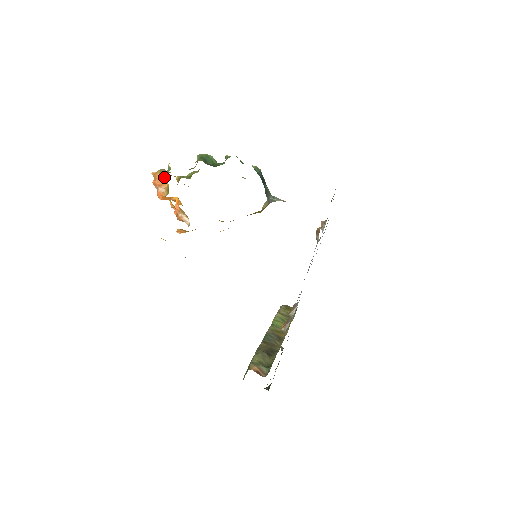
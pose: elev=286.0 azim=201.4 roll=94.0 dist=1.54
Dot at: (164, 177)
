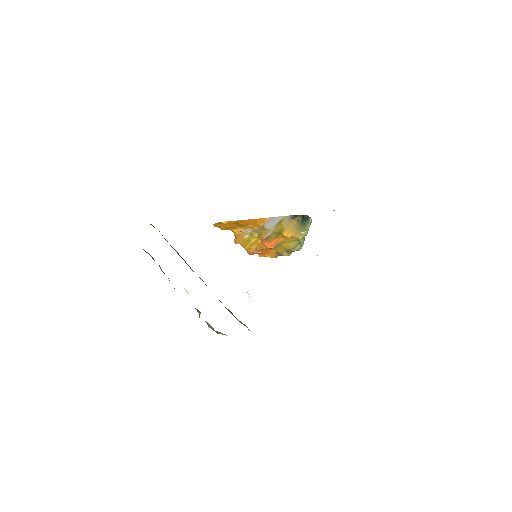
Dot at: occluded
